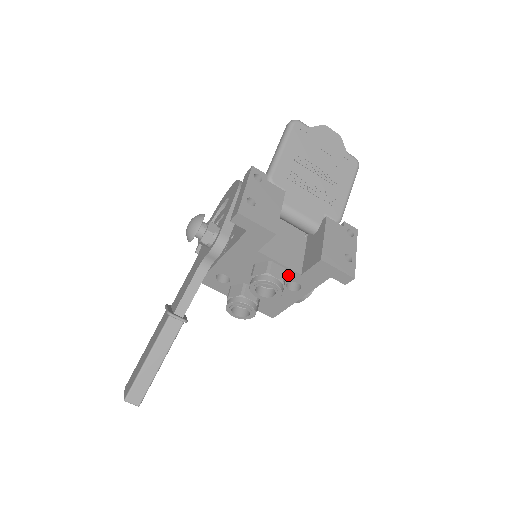
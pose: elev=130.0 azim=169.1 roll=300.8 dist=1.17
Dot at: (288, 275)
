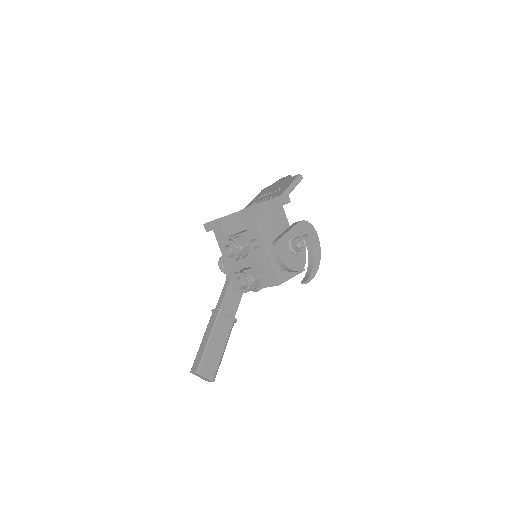
Dot at: (246, 238)
